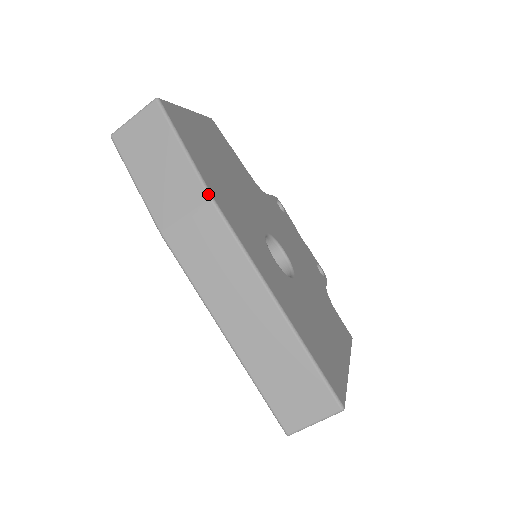
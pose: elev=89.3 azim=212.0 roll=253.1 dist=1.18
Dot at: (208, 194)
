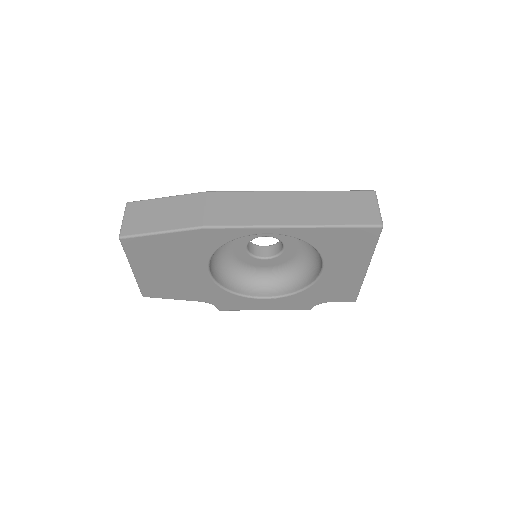
Dot at: (202, 192)
